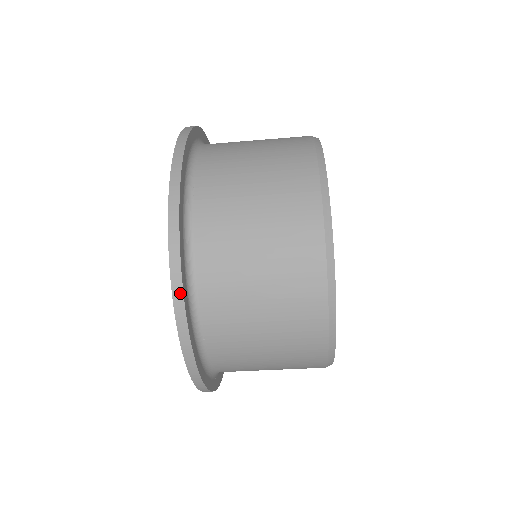
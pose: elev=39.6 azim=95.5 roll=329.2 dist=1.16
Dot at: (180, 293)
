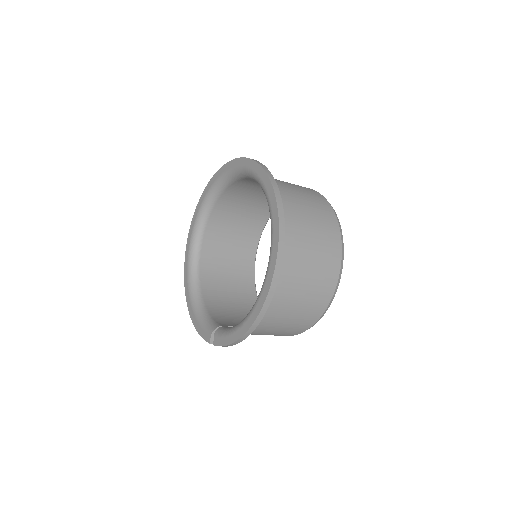
Dot at: (283, 236)
